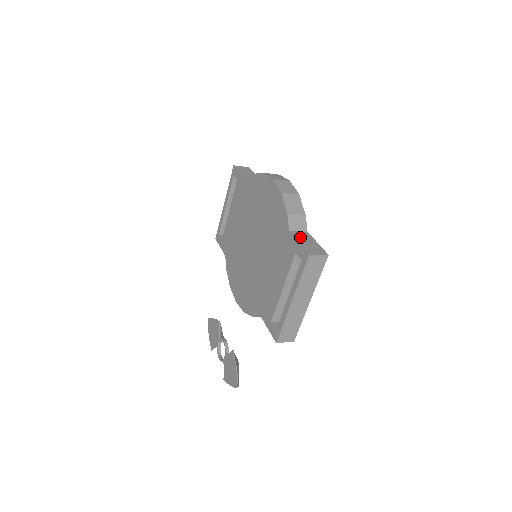
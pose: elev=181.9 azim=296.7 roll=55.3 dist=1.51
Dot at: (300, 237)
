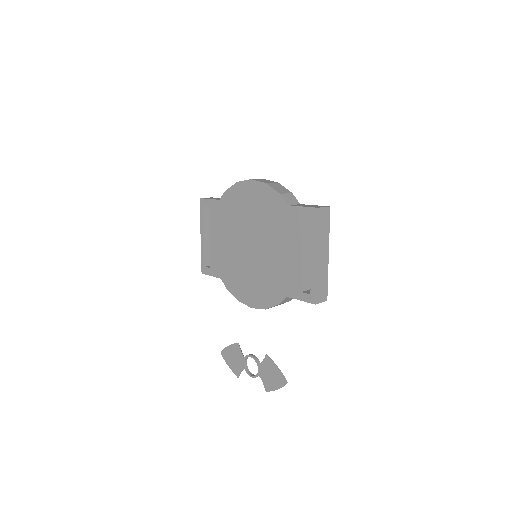
Dot at: (300, 205)
